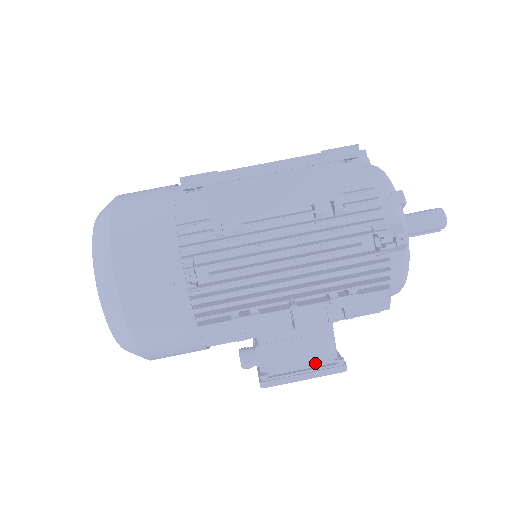
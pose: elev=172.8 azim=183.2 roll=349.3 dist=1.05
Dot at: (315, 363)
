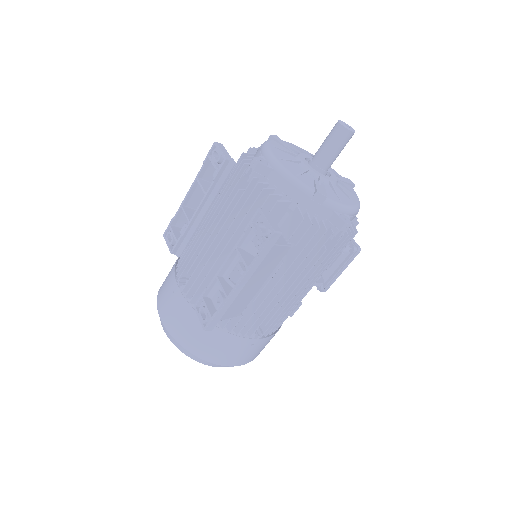
Dot at: (340, 262)
